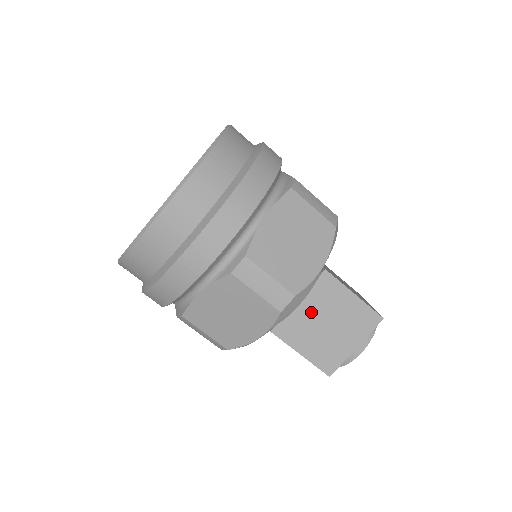
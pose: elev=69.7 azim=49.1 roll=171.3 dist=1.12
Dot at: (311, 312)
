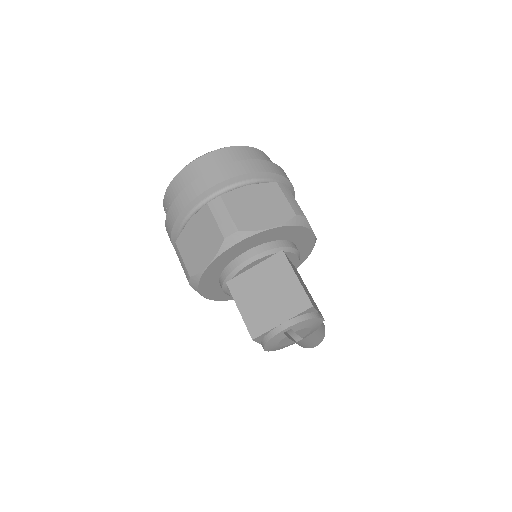
Dot at: (260, 279)
